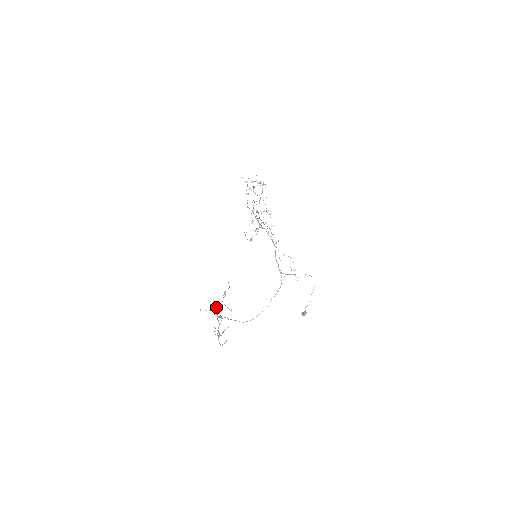
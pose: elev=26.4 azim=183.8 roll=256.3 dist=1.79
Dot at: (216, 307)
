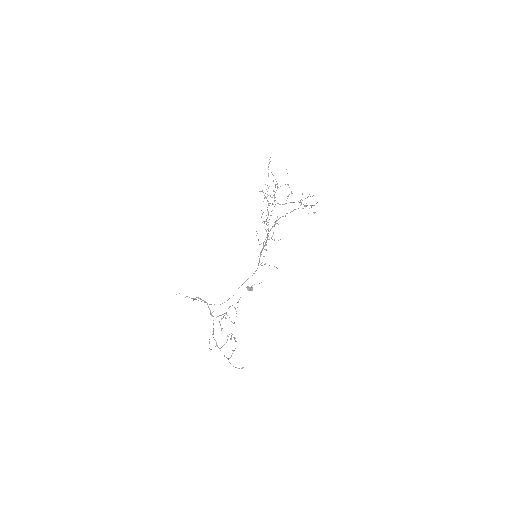
Dot at: occluded
